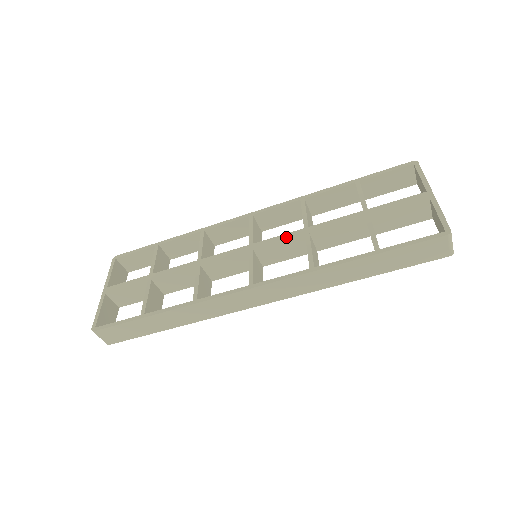
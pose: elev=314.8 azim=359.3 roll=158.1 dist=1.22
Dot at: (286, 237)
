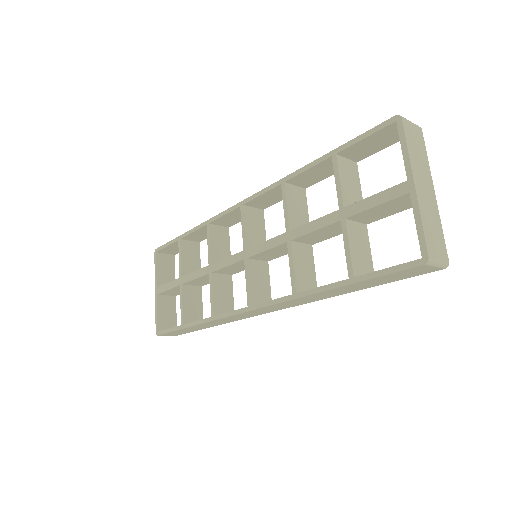
Dot at: (271, 244)
